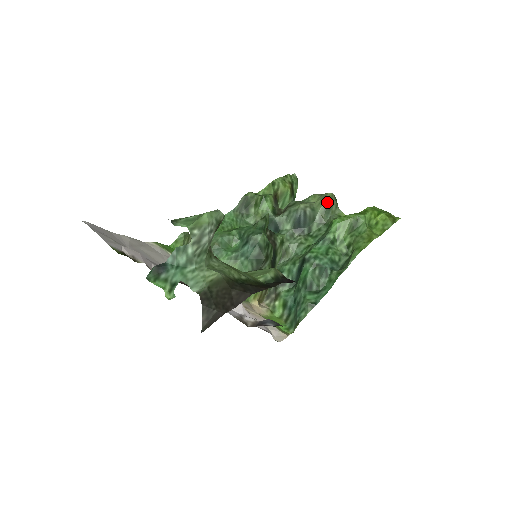
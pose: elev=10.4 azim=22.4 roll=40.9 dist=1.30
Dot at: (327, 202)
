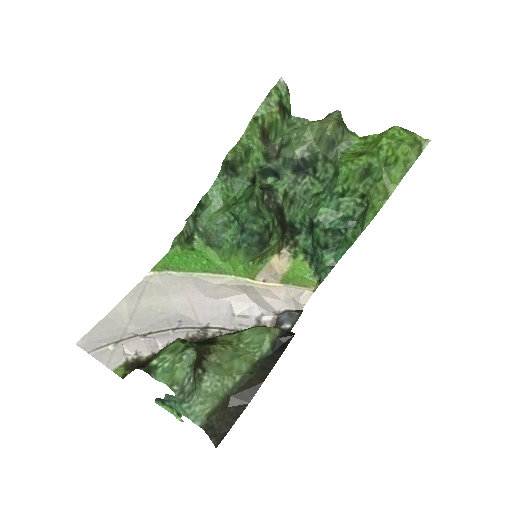
Dot at: (328, 139)
